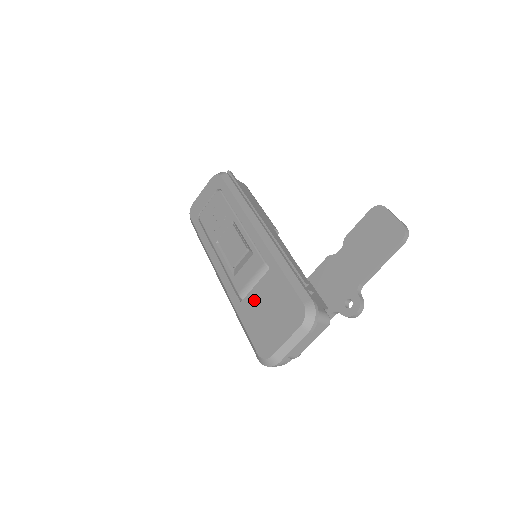
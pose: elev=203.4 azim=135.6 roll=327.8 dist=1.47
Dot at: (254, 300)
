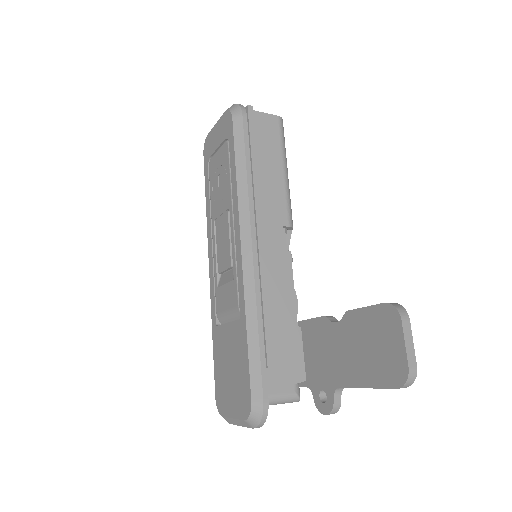
Dot at: (223, 339)
